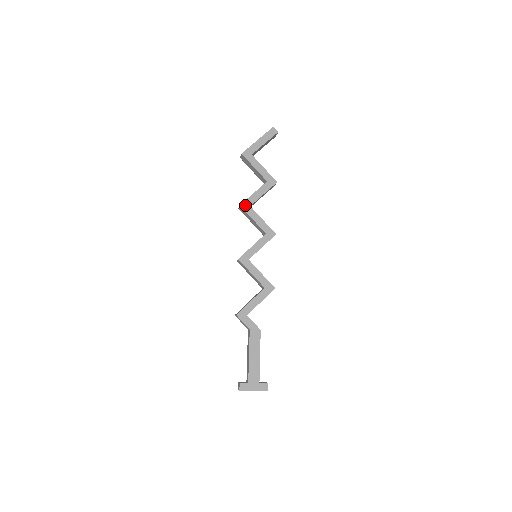
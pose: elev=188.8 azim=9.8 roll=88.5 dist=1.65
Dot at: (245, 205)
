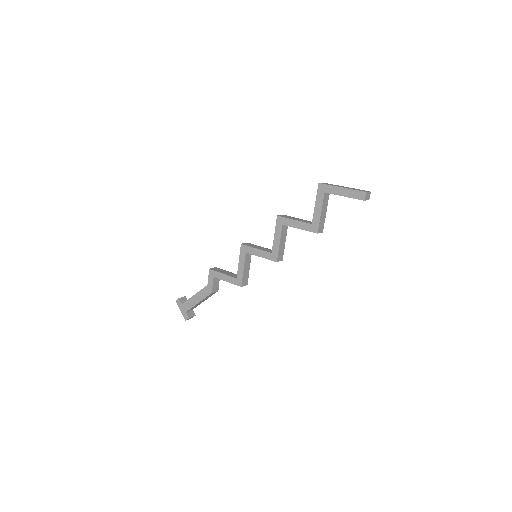
Dot at: (280, 220)
